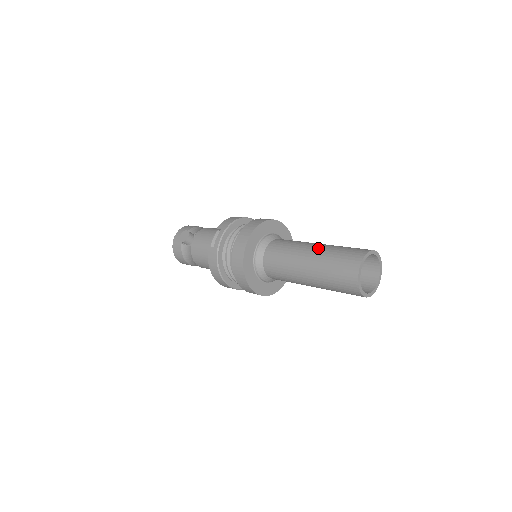
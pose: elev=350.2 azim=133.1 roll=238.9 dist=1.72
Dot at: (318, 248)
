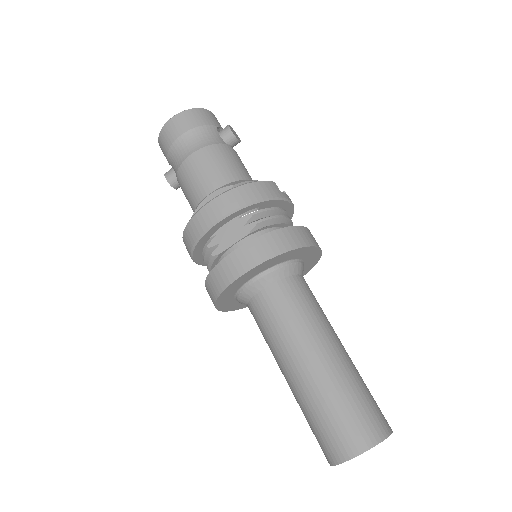
Dot at: (290, 388)
